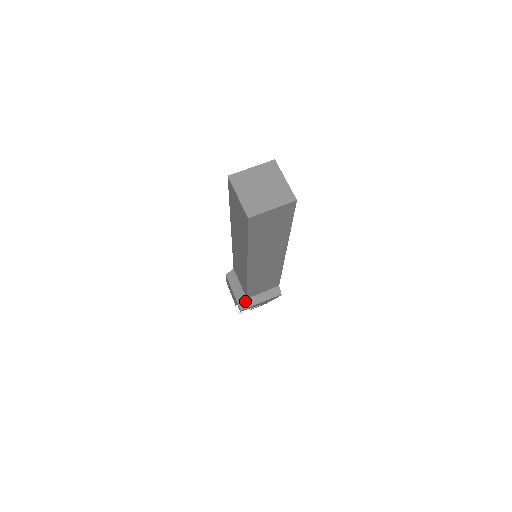
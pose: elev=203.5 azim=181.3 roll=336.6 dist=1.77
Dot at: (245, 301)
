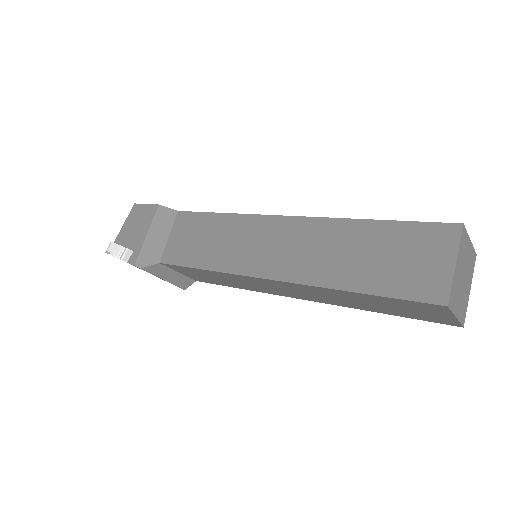
Dot at: (154, 263)
